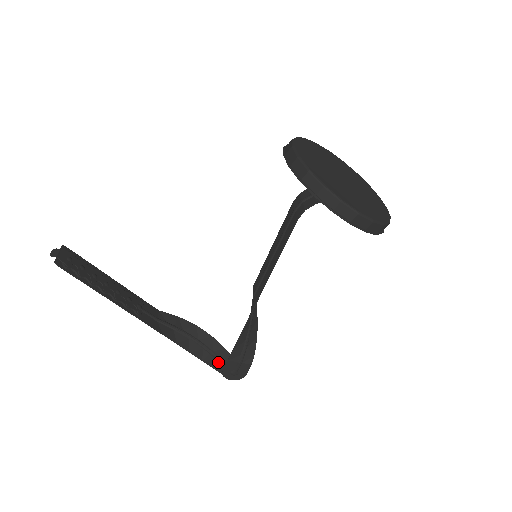
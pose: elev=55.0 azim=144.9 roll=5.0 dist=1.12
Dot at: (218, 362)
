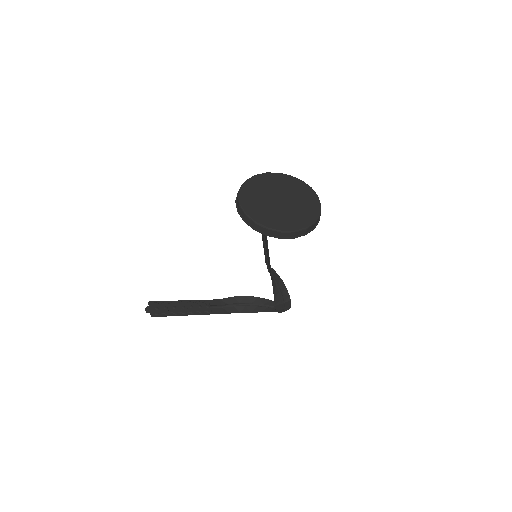
Dot at: (270, 308)
